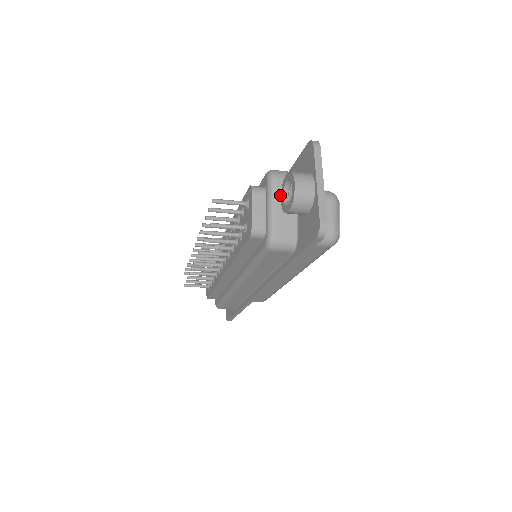
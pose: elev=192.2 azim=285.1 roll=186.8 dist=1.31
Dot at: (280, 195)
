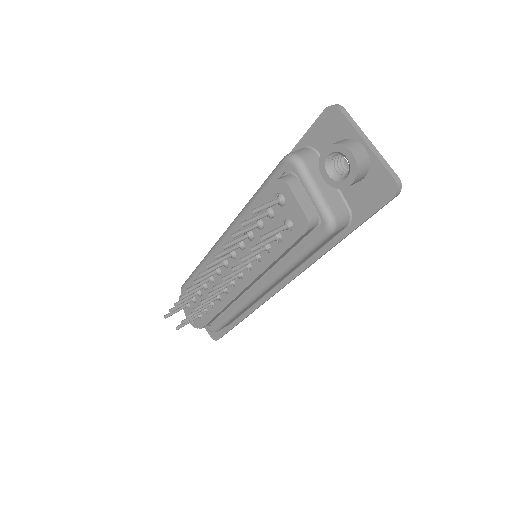
Dot at: (315, 175)
